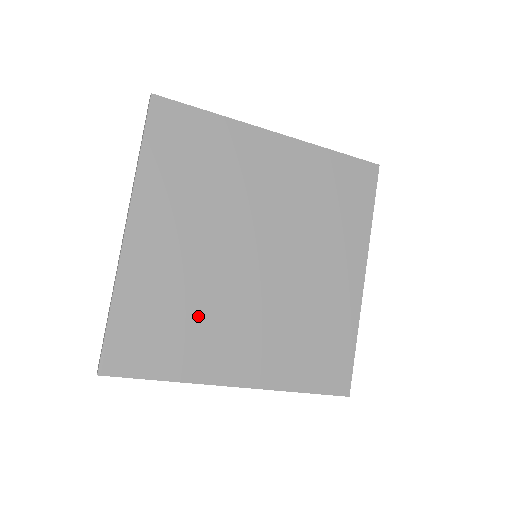
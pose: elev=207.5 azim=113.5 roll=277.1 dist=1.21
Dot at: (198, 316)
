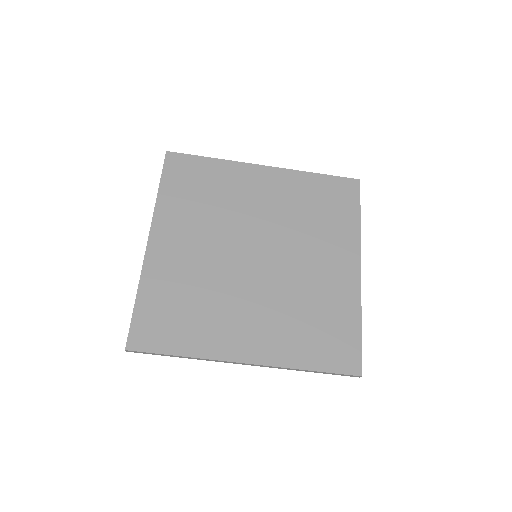
Dot at: (208, 303)
